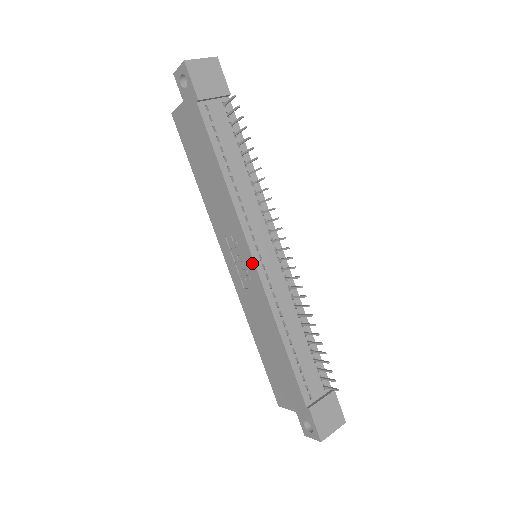
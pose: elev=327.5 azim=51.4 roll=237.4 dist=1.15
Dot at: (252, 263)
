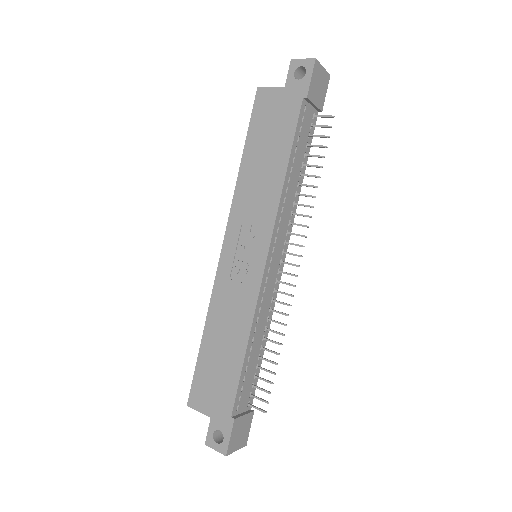
Dot at: (263, 261)
